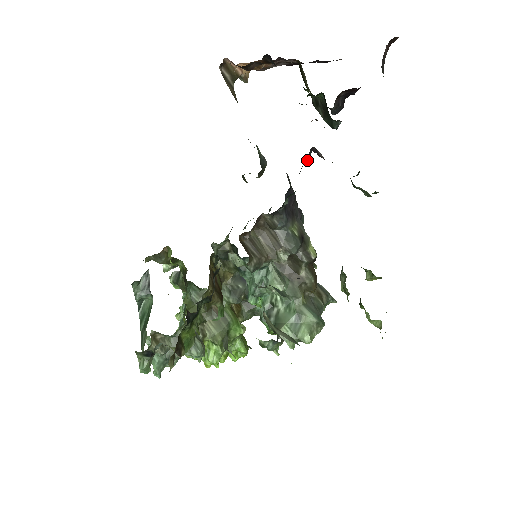
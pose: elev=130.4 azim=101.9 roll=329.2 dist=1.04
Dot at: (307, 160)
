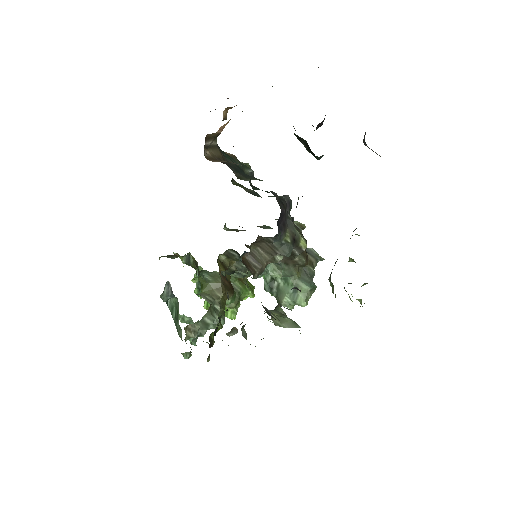
Dot at: occluded
